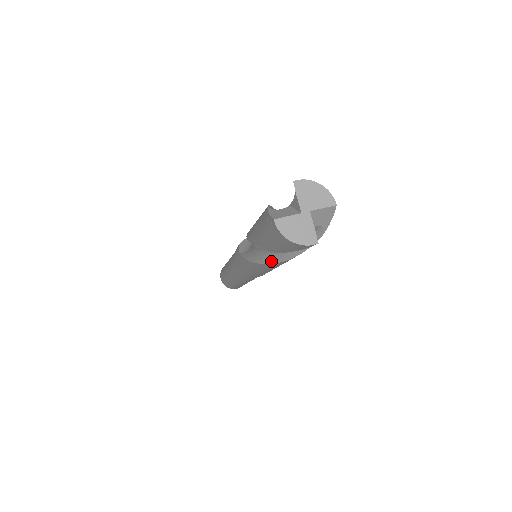
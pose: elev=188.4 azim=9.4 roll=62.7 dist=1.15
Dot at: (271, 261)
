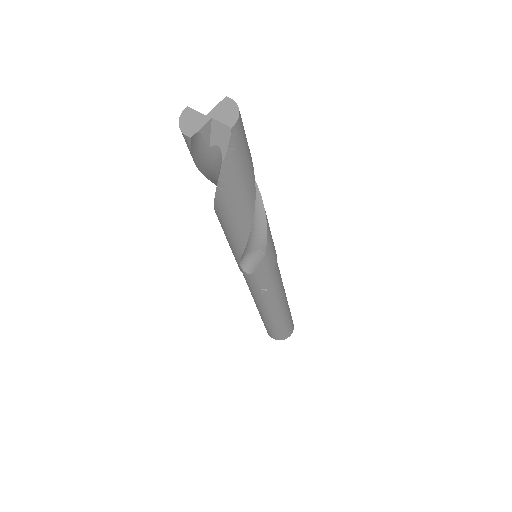
Dot at: occluded
